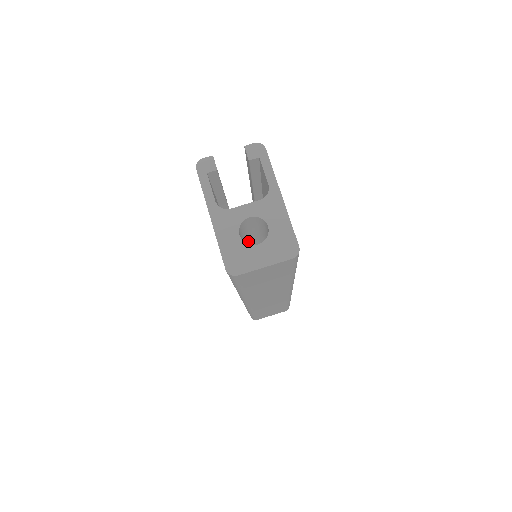
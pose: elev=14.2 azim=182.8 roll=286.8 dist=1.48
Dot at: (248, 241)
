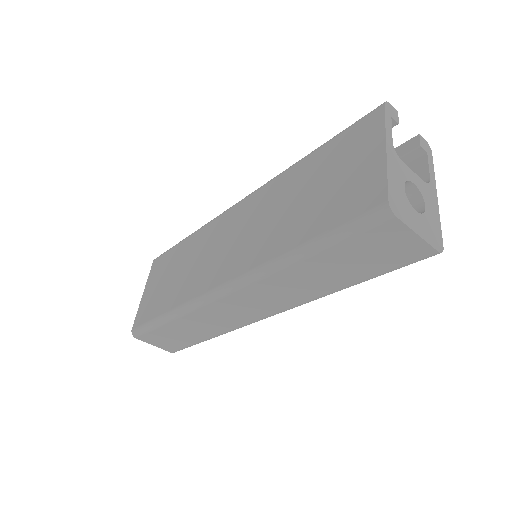
Dot at: occluded
